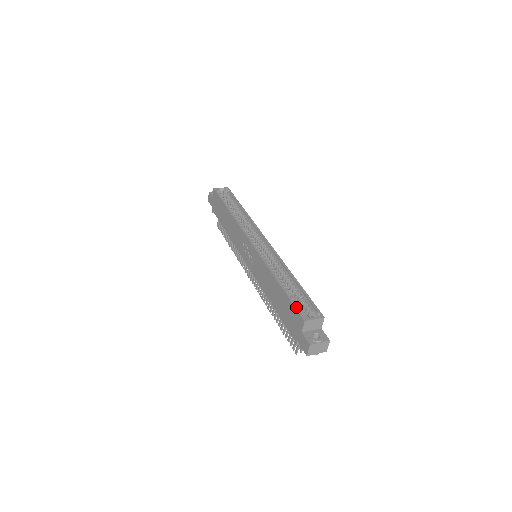
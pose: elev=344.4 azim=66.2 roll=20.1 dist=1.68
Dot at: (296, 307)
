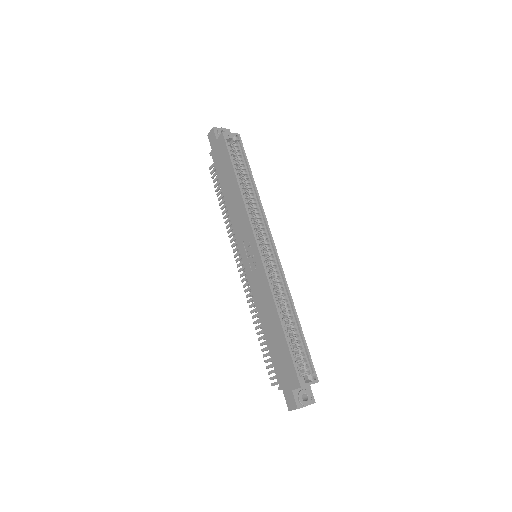
Dot at: (295, 366)
